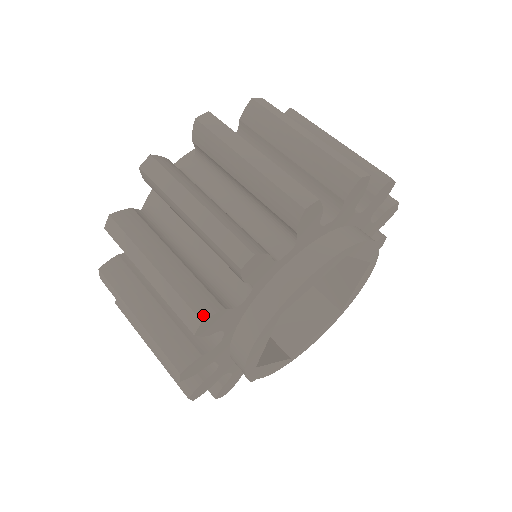
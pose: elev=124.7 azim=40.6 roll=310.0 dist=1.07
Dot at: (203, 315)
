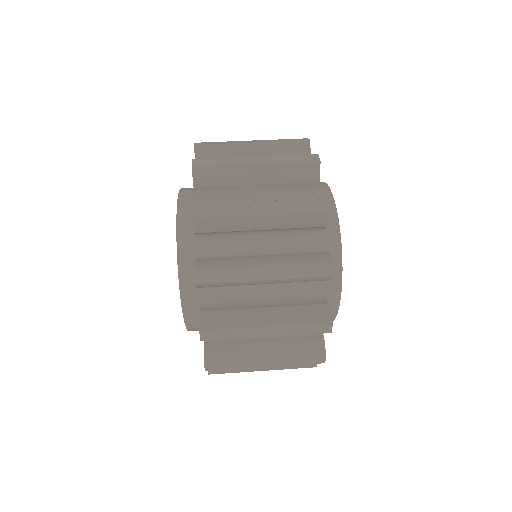
Dot at: (323, 198)
